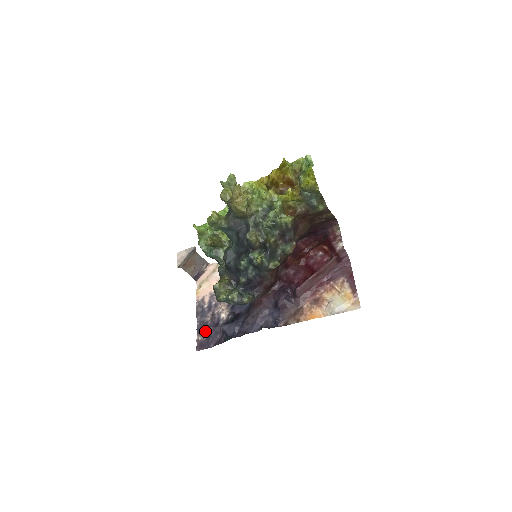
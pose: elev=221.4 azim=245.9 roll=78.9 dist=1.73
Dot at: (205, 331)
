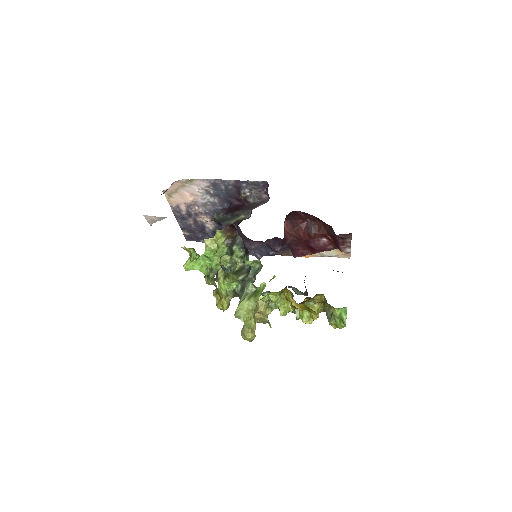
Dot at: (191, 232)
